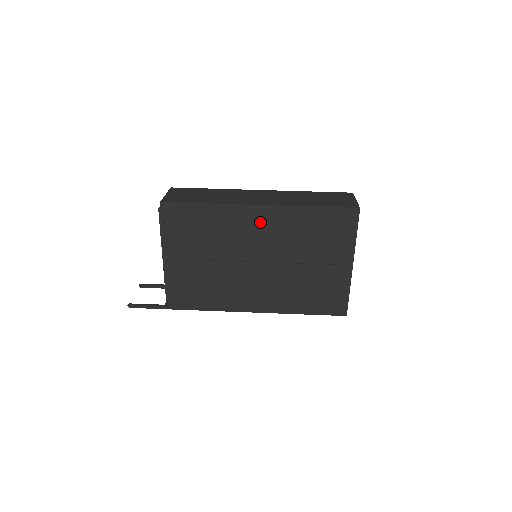
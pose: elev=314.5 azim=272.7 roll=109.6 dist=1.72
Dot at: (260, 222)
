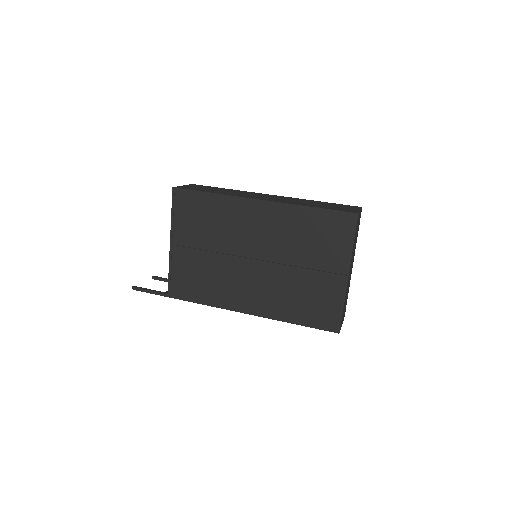
Dot at: (259, 217)
